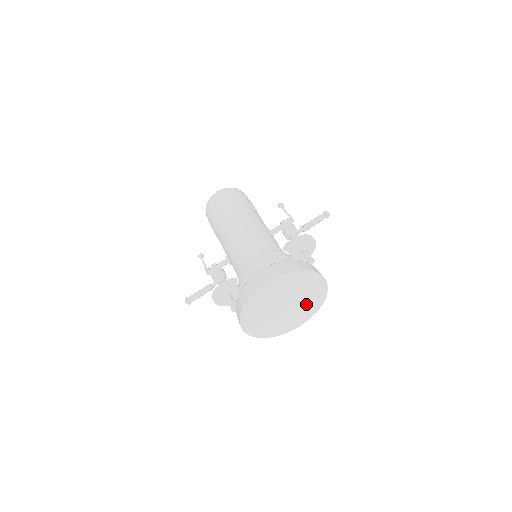
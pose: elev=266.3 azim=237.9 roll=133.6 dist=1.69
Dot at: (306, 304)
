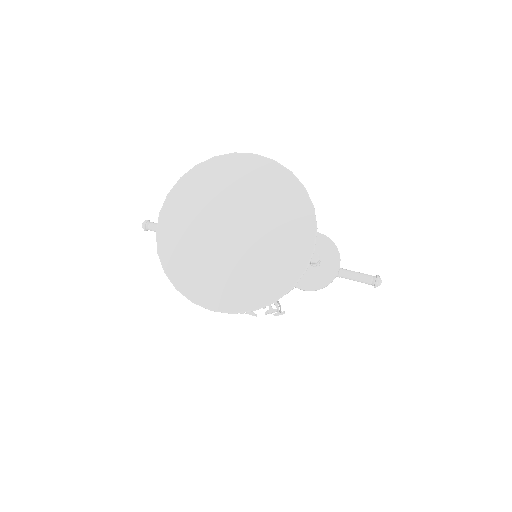
Dot at: (257, 266)
